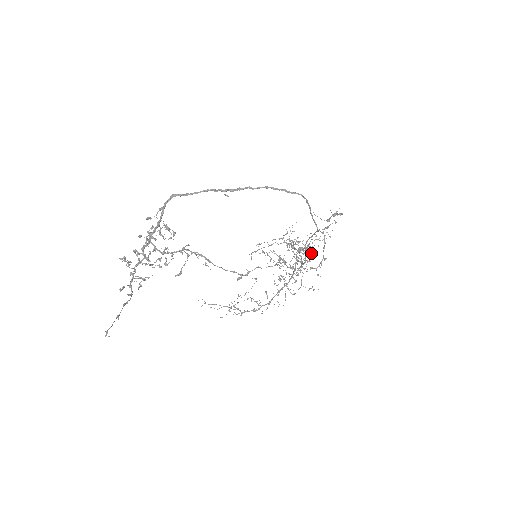
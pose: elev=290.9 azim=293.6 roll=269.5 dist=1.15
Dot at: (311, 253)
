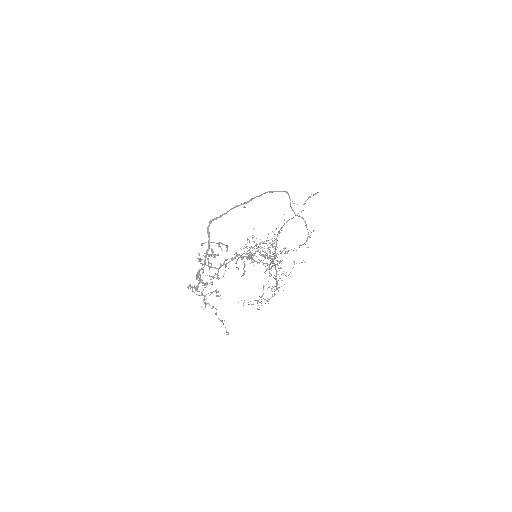
Dot at: occluded
